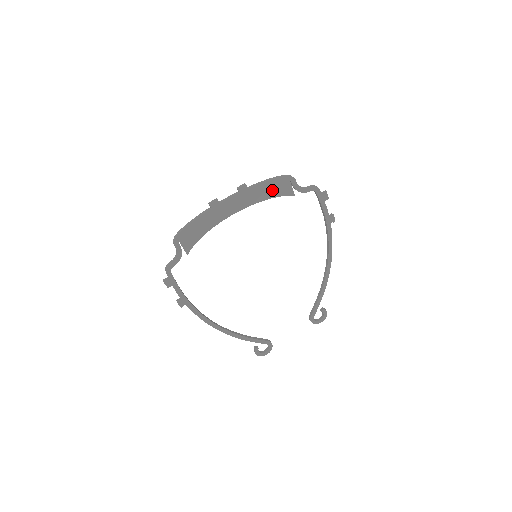
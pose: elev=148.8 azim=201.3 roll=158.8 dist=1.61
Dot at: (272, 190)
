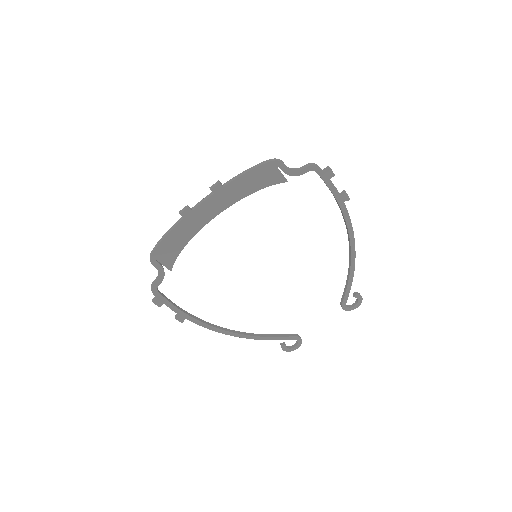
Dot at: (255, 181)
